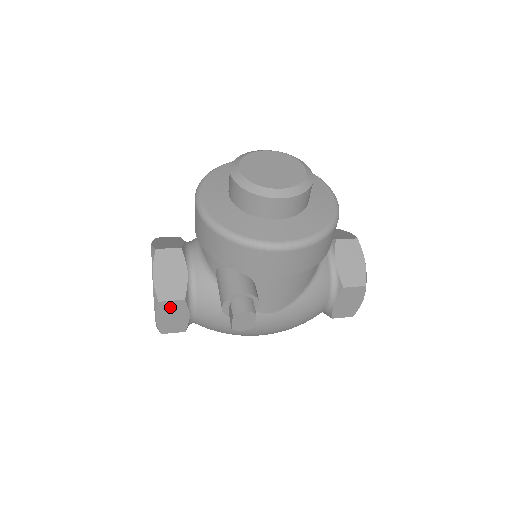
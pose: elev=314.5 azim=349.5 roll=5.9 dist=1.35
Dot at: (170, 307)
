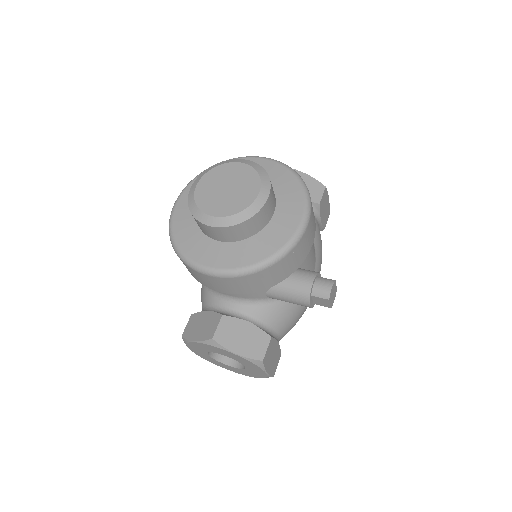
Dot at: (268, 354)
